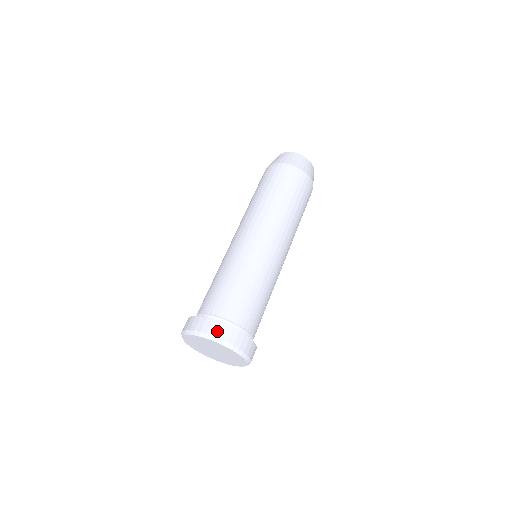
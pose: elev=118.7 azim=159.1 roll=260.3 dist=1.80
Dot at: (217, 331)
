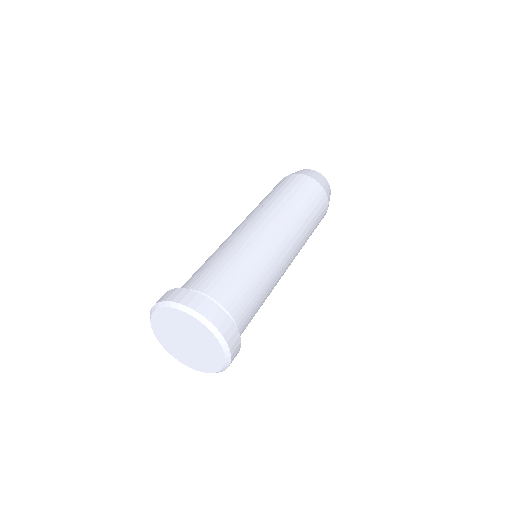
Dot at: (178, 296)
